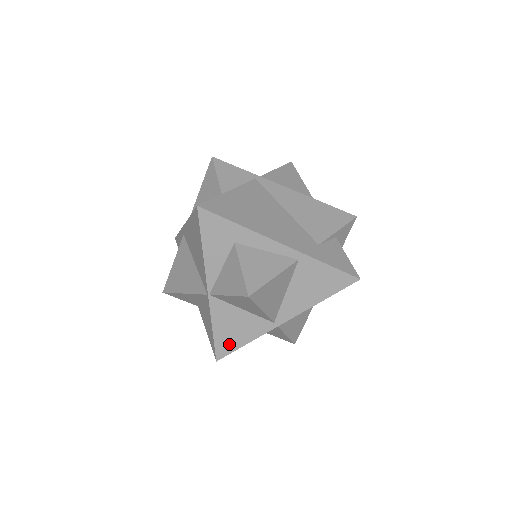
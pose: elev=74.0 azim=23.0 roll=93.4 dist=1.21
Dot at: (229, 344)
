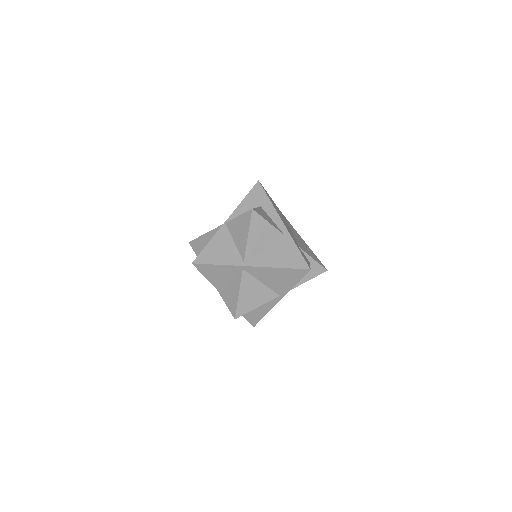
Dot at: (209, 258)
